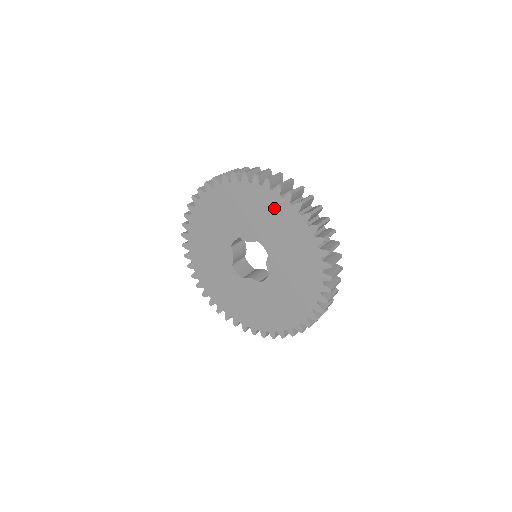
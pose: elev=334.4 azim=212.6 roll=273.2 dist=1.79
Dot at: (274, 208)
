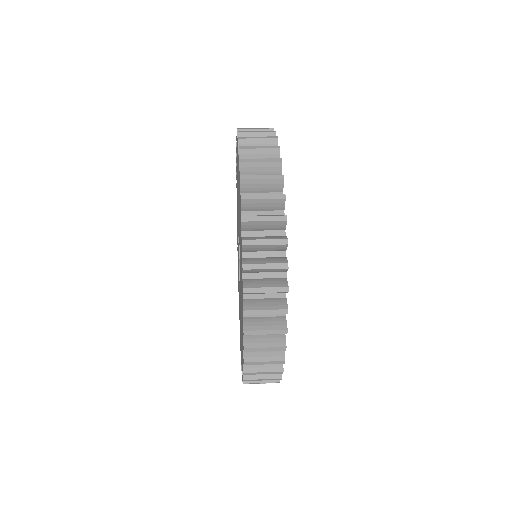
Dot at: occluded
